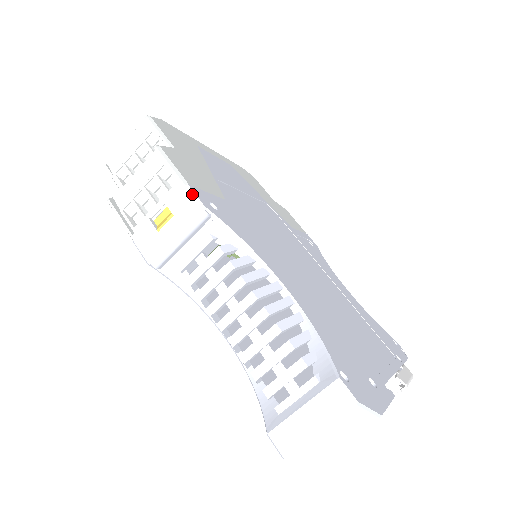
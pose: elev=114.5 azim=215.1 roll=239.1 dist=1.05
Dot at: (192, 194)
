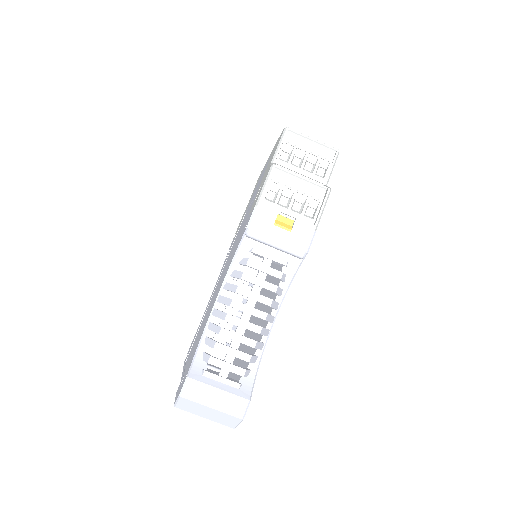
Dot at: (312, 239)
